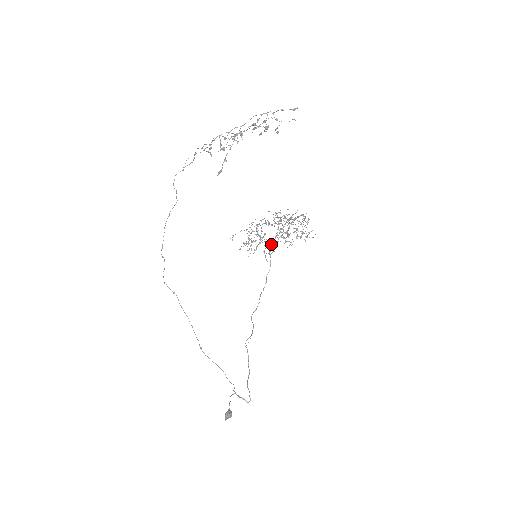
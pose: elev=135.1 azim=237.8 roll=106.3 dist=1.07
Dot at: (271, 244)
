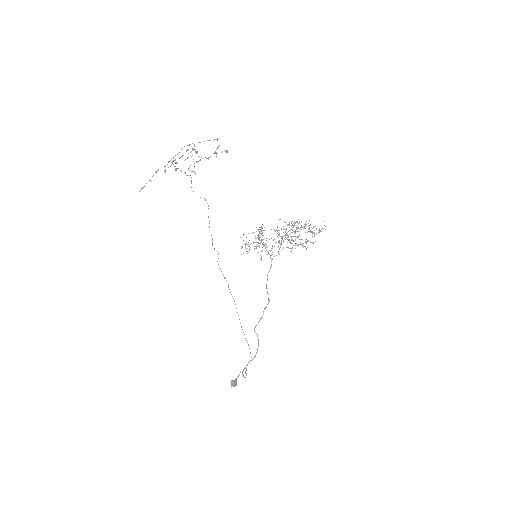
Dot at: (266, 247)
